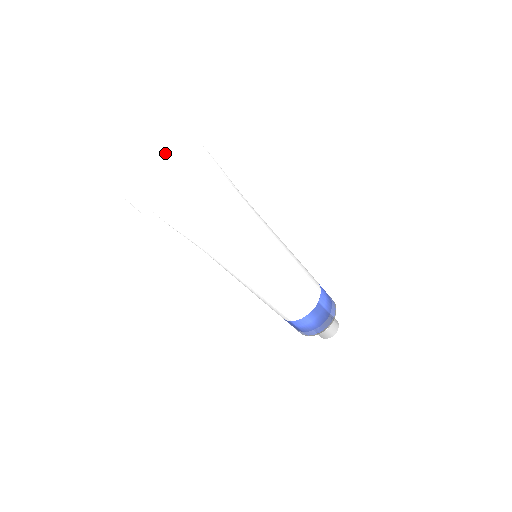
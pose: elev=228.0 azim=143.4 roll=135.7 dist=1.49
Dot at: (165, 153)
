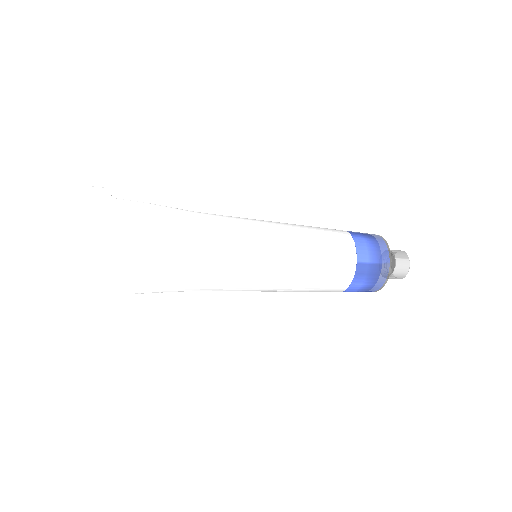
Dot at: occluded
